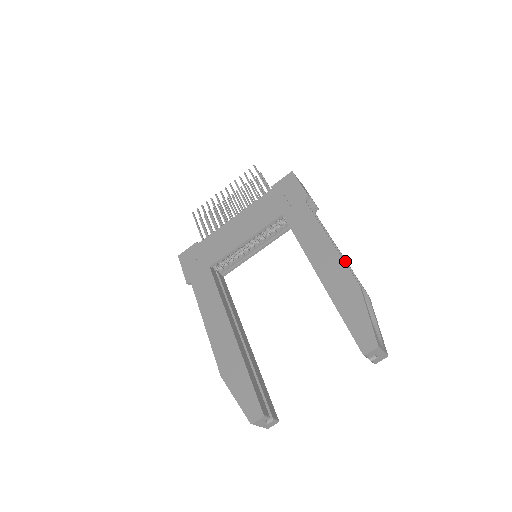
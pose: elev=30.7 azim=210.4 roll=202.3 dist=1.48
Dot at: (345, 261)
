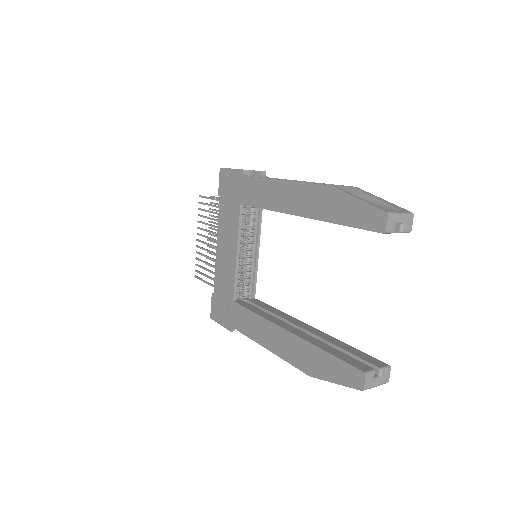
Dot at: occluded
